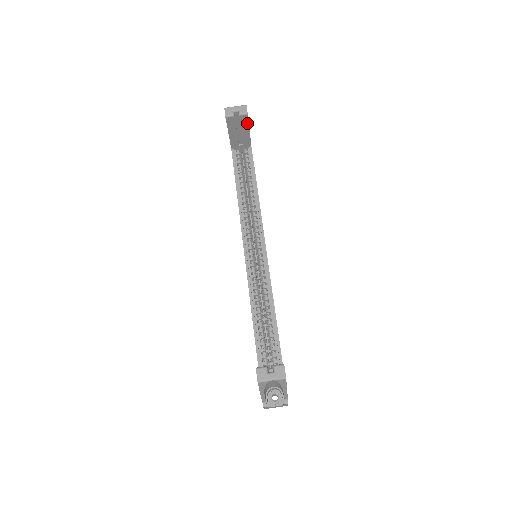
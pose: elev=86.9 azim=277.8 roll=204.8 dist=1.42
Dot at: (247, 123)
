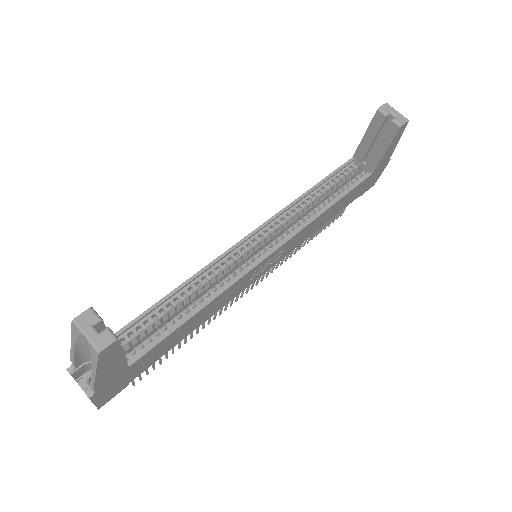
Dot at: (391, 139)
